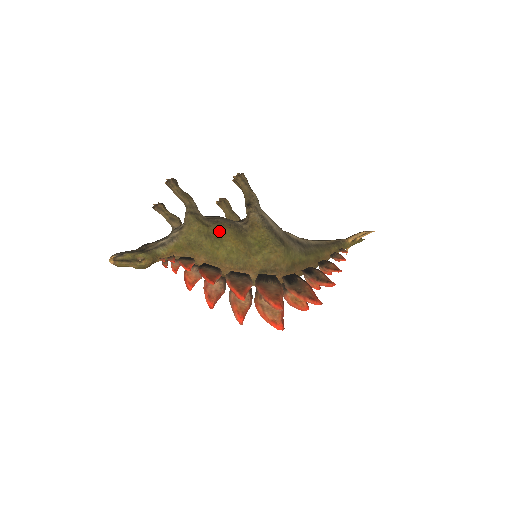
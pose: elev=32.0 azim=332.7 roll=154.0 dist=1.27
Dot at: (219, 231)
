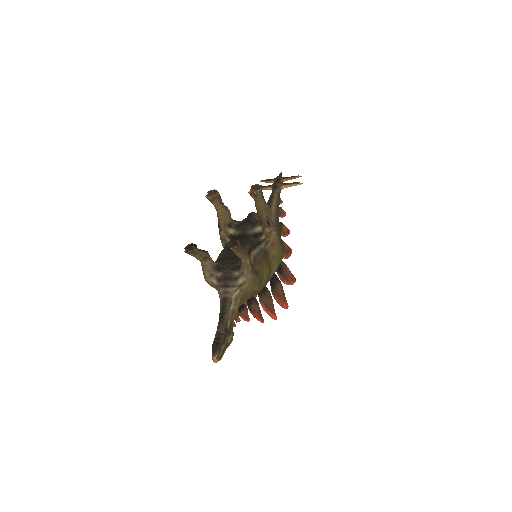
Dot at: (261, 270)
